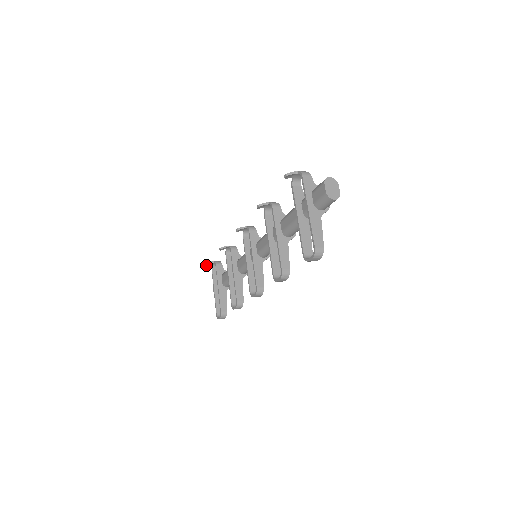
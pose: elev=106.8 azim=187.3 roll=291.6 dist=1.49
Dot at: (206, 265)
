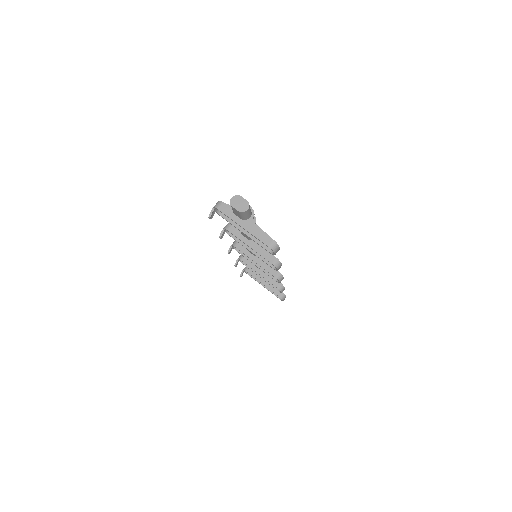
Dot at: occluded
